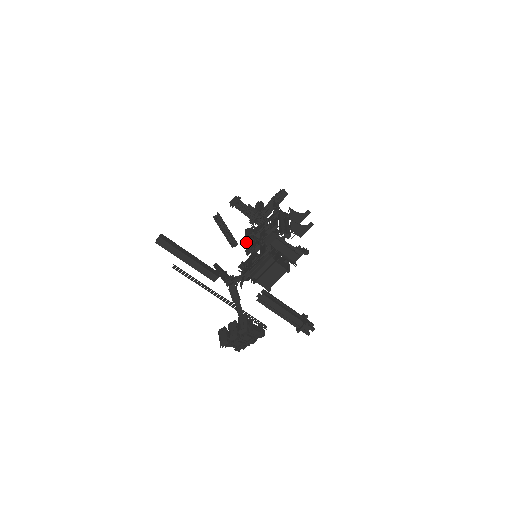
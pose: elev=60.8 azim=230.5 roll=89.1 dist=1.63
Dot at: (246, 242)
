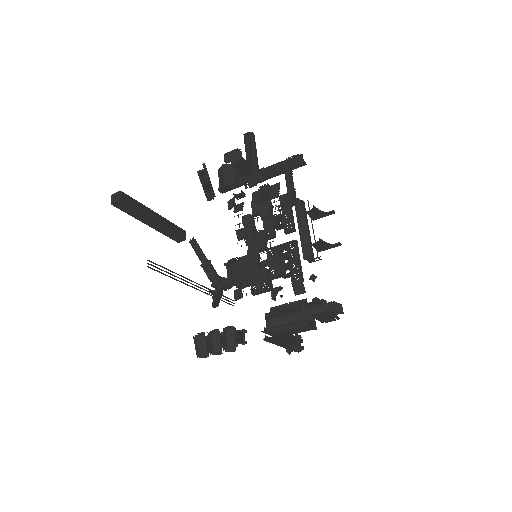
Dot at: (235, 212)
